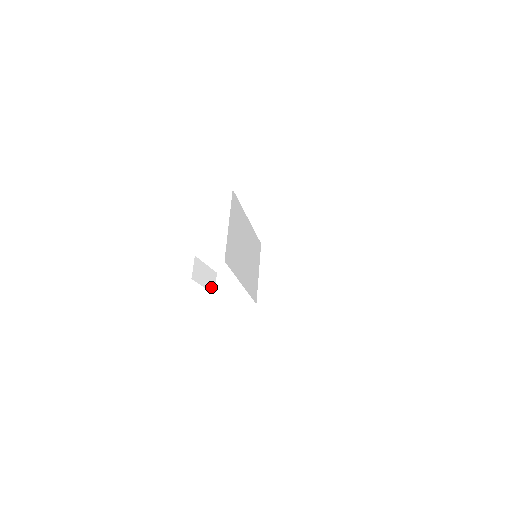
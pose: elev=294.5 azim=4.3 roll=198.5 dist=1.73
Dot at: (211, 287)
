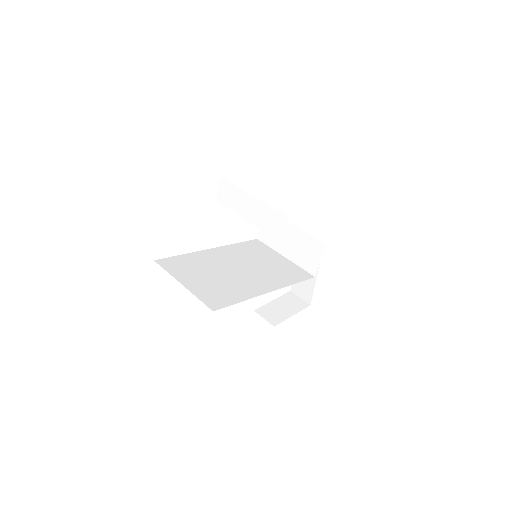
Dot at: (300, 305)
